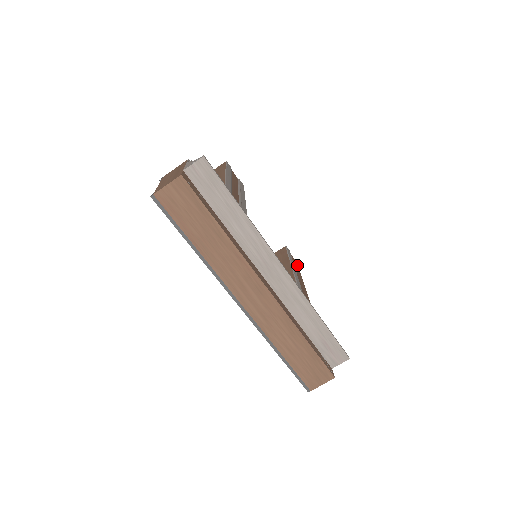
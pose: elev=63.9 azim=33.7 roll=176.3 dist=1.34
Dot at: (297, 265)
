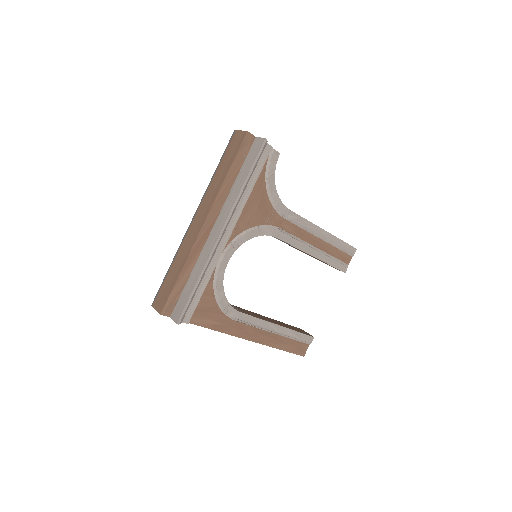
Dot at: (300, 352)
